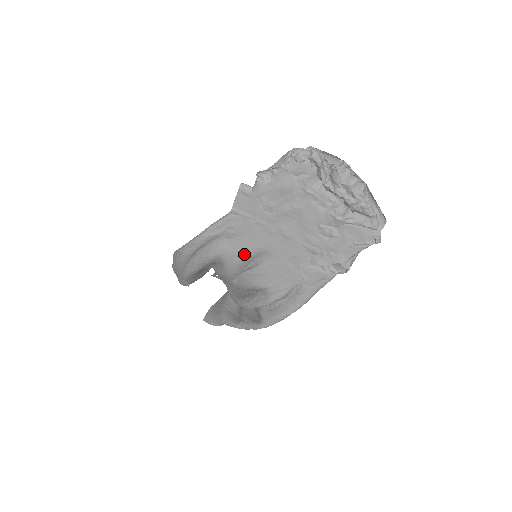
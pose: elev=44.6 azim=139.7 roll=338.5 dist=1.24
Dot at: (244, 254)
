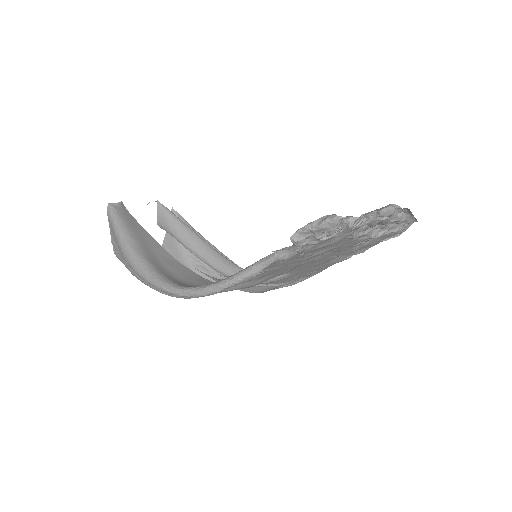
Dot at: (265, 281)
